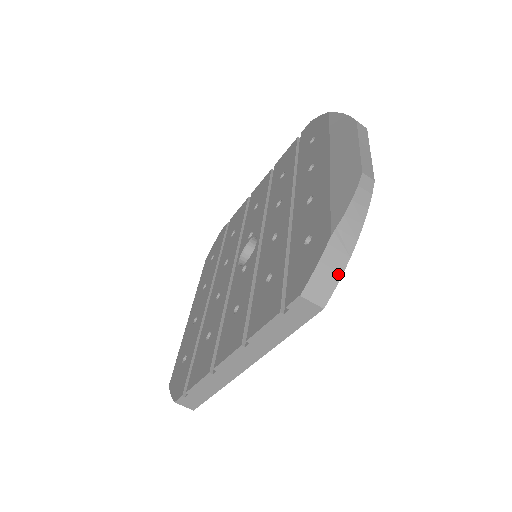
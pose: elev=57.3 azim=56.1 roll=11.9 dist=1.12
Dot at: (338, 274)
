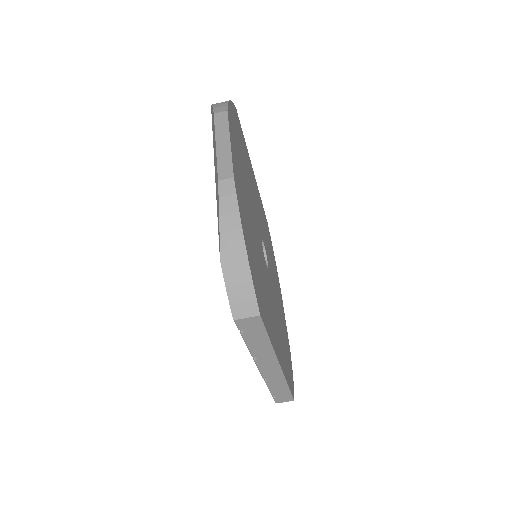
Dot at: (249, 283)
